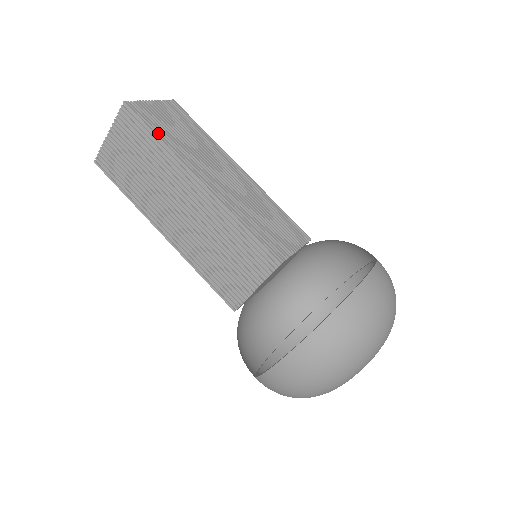
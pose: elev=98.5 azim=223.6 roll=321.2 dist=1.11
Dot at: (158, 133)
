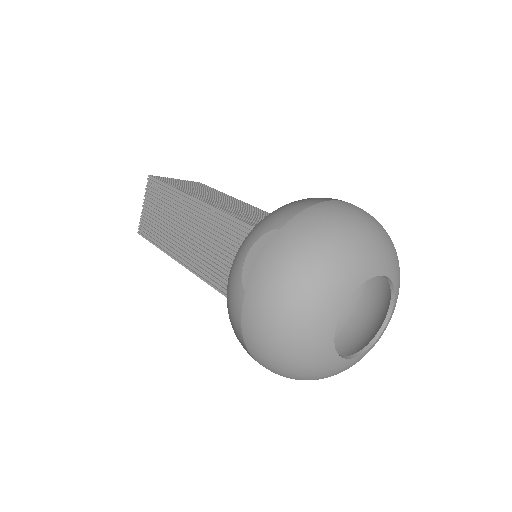
Dot at: (168, 183)
